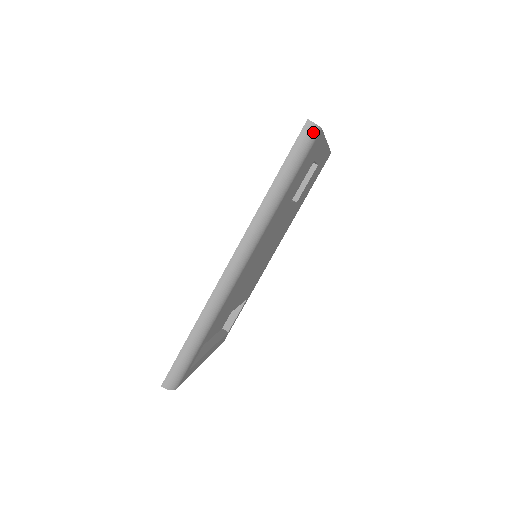
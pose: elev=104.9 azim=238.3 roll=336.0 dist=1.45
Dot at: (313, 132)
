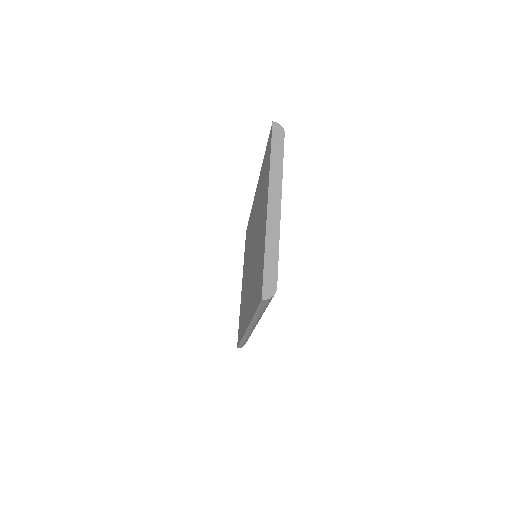
Dot at: occluded
